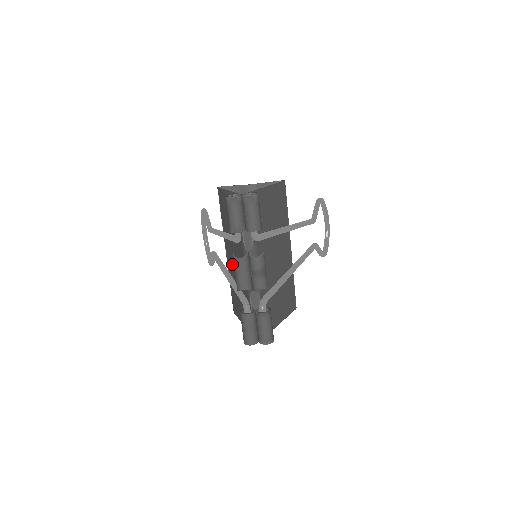
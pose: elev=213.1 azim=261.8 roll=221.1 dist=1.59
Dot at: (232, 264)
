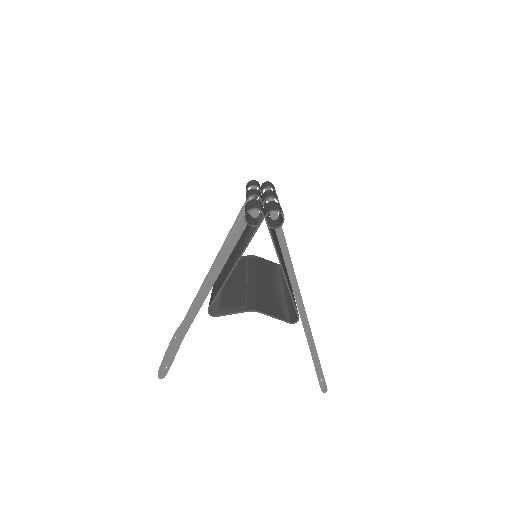
Dot at: occluded
